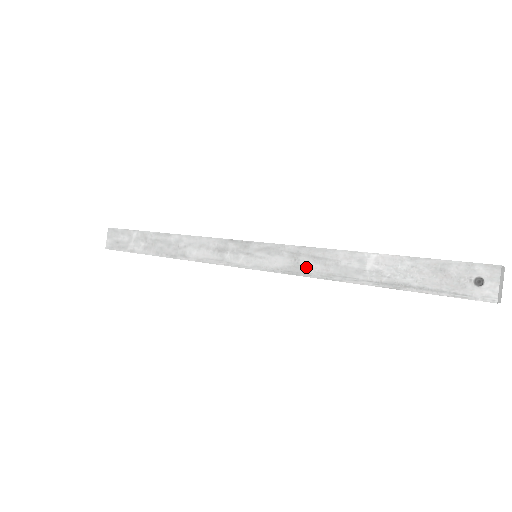
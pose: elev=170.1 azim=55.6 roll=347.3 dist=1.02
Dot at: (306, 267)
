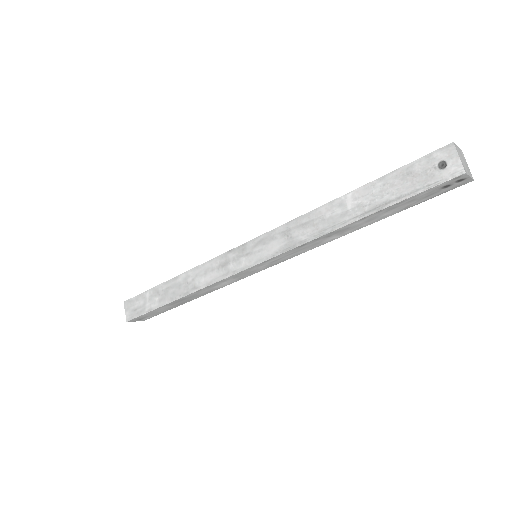
Dot at: (299, 236)
